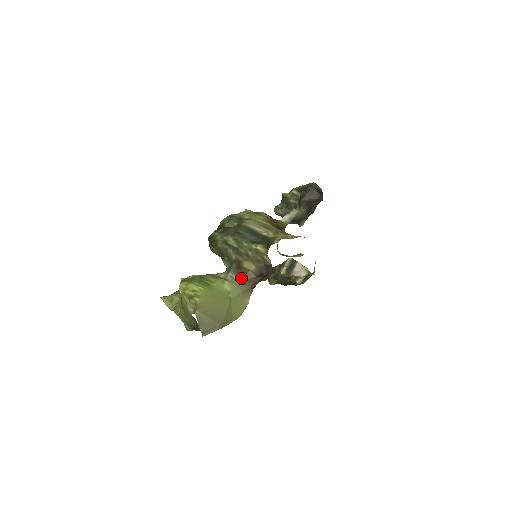
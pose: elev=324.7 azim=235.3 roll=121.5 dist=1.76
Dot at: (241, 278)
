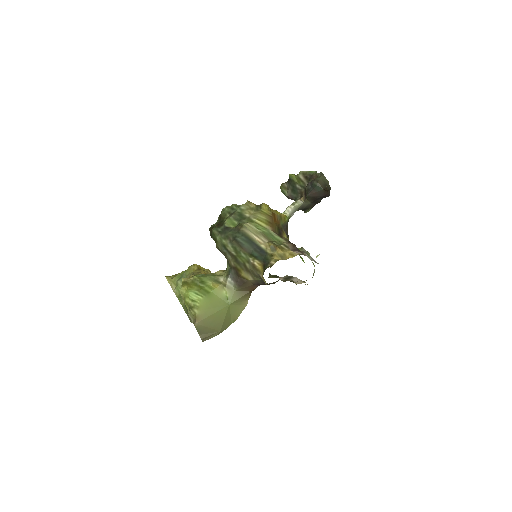
Dot at: (239, 286)
